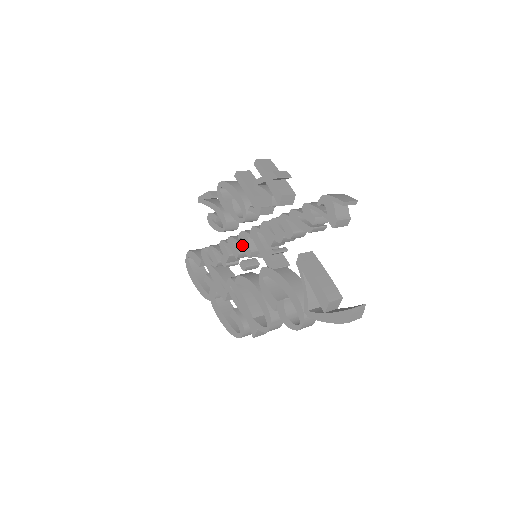
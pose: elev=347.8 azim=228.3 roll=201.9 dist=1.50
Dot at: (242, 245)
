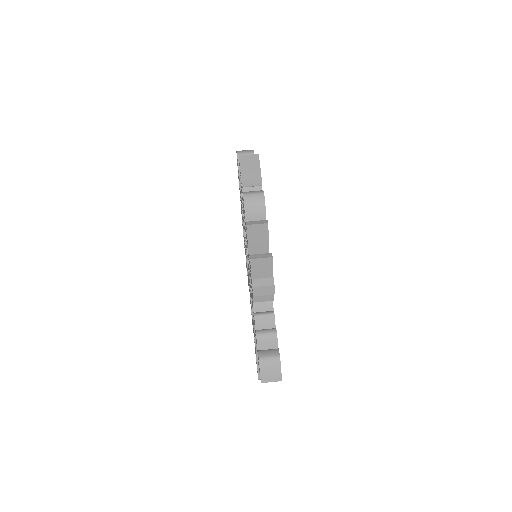
Dot at: occluded
